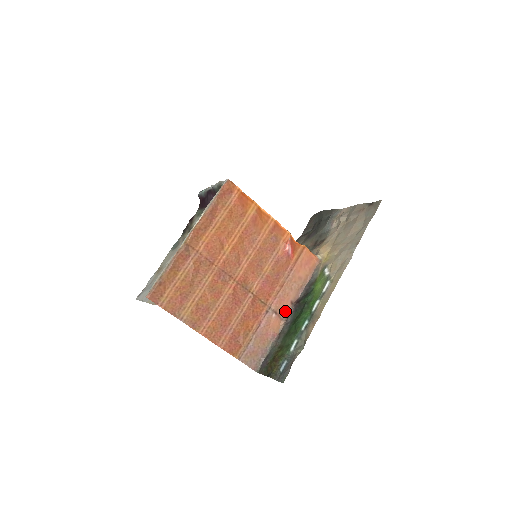
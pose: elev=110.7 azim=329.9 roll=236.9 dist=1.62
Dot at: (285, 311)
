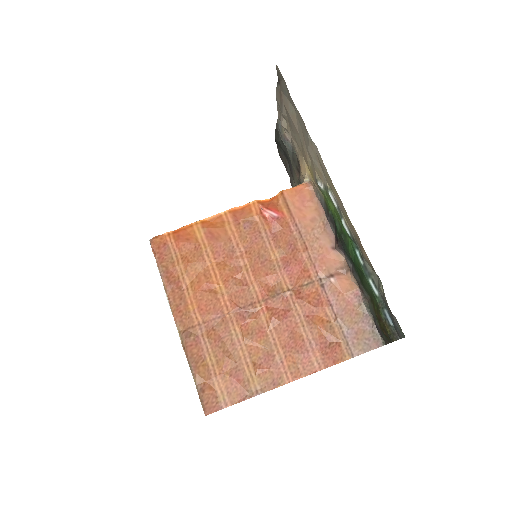
Dot at: (338, 263)
